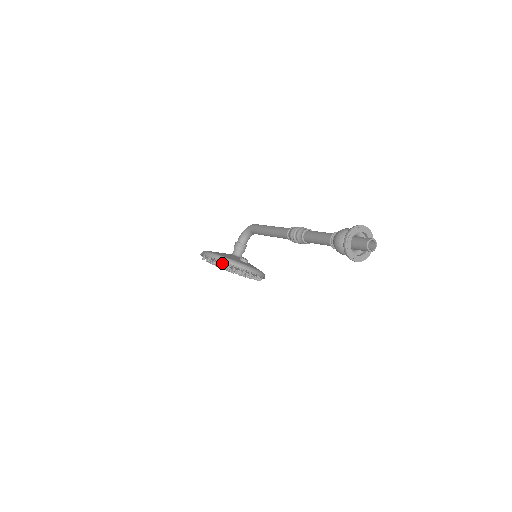
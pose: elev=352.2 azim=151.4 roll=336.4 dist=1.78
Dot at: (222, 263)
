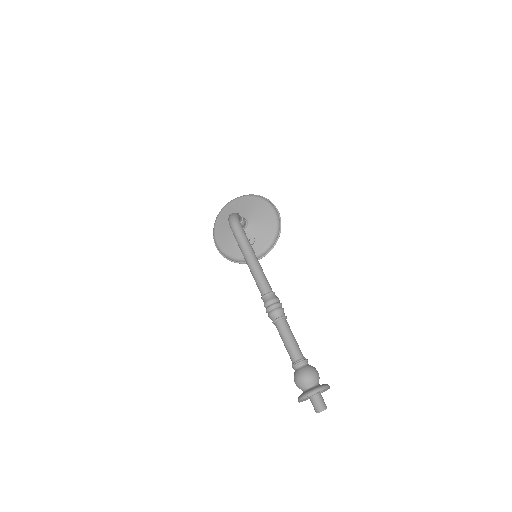
Dot at: occluded
